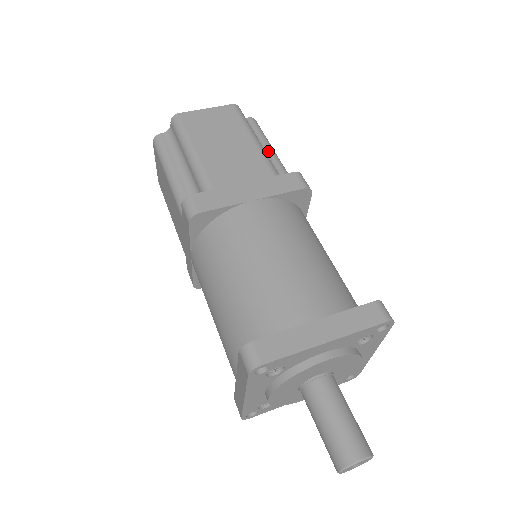
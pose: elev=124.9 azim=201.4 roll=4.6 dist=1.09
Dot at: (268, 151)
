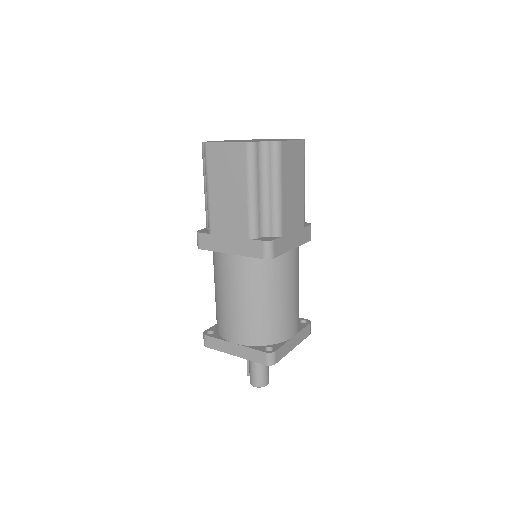
Dot at: occluded
